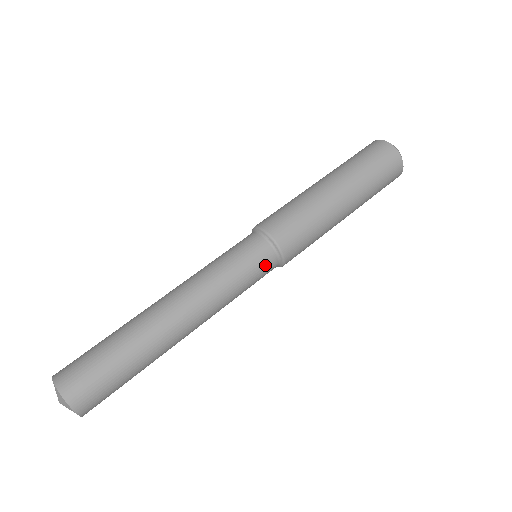
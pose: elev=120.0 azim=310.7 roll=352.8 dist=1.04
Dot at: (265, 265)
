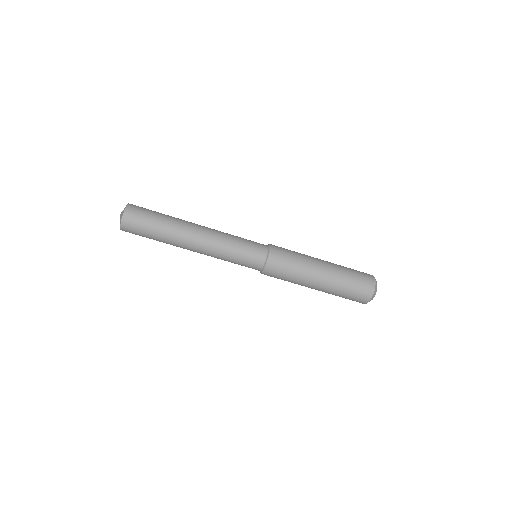
Dot at: occluded
